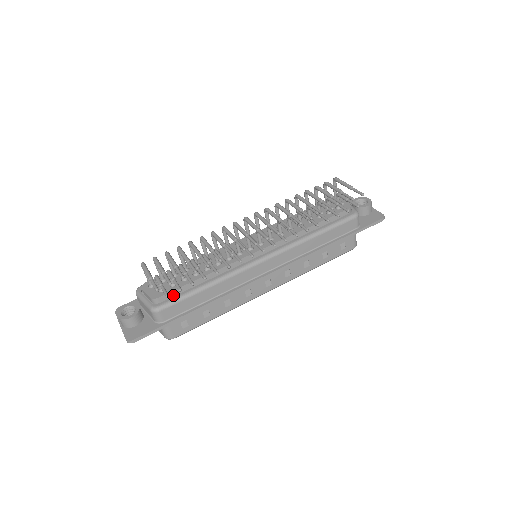
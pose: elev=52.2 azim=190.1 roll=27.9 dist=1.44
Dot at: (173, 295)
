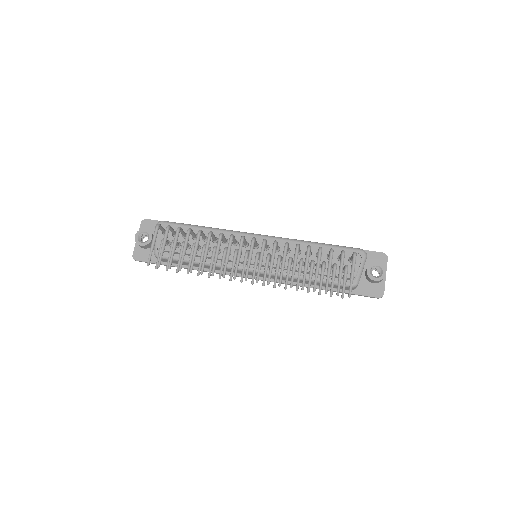
Dot at: occluded
